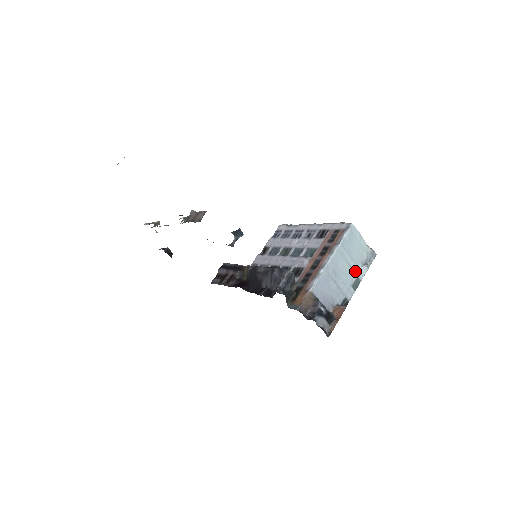
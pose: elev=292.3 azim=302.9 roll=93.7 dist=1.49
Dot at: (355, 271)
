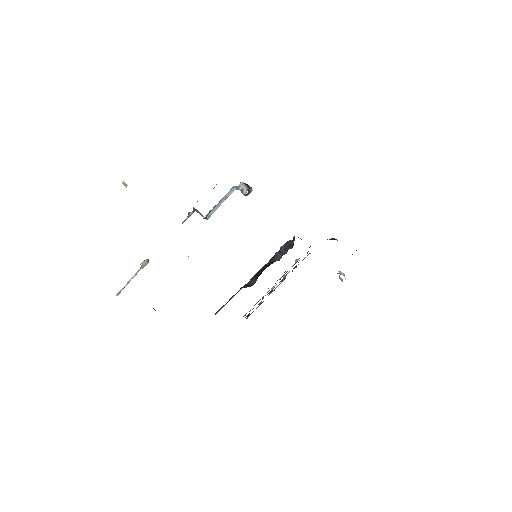
Dot at: occluded
